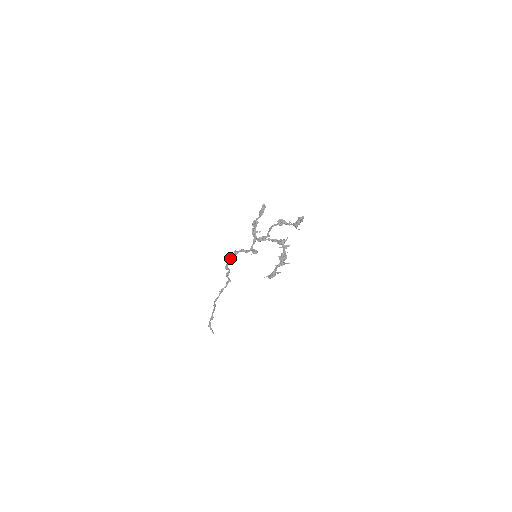
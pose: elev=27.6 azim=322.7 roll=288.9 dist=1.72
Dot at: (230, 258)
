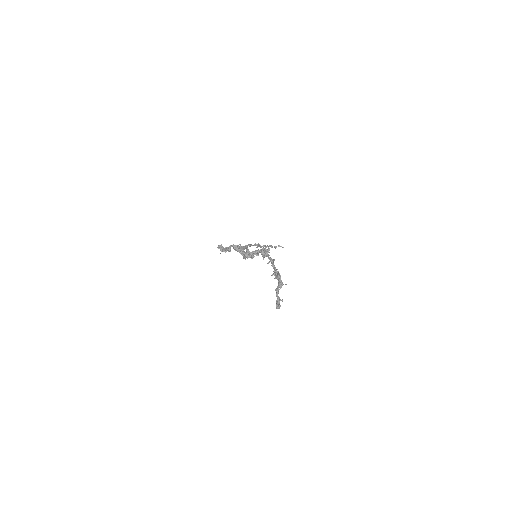
Dot at: occluded
